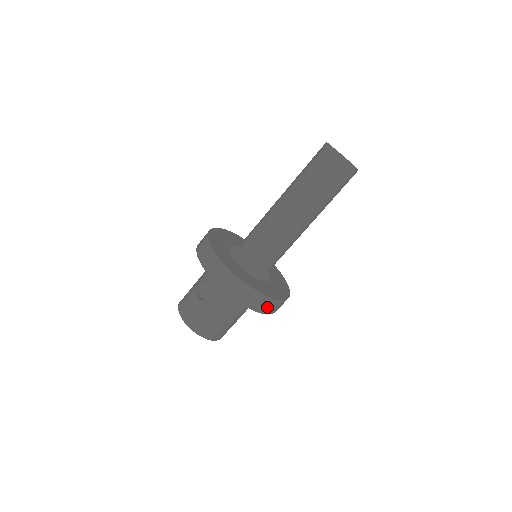
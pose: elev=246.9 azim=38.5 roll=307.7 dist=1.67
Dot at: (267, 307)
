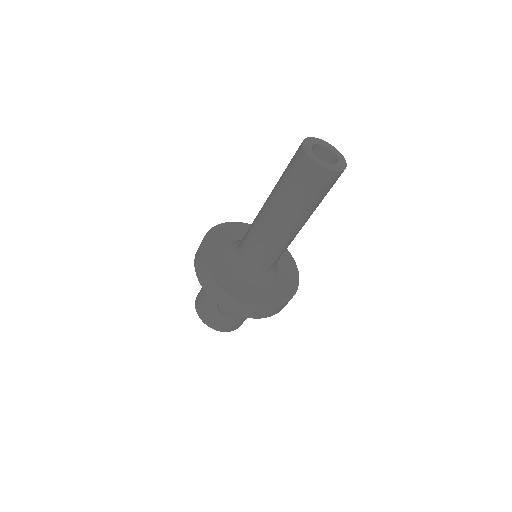
Dot at: occluded
